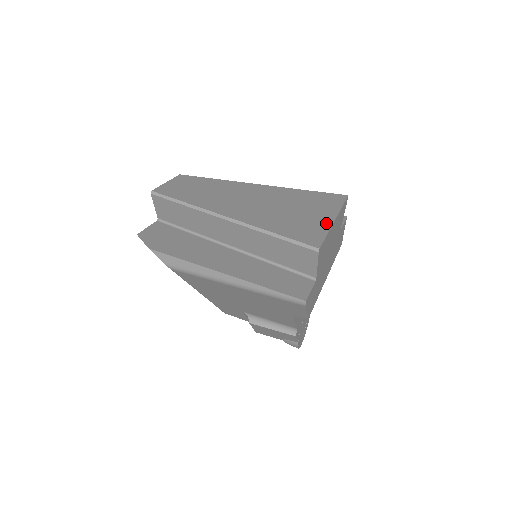
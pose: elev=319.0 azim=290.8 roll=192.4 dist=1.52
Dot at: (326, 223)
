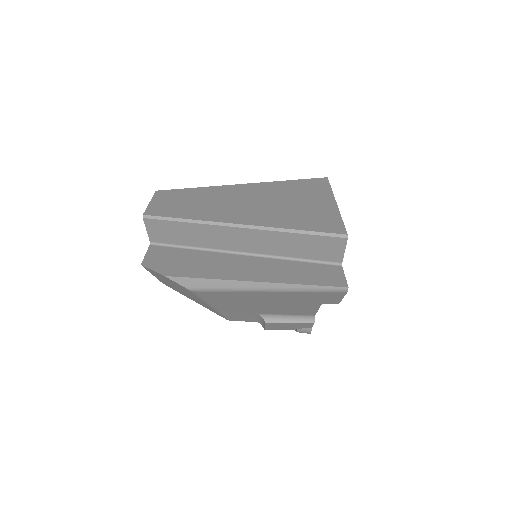
Dot at: (332, 209)
